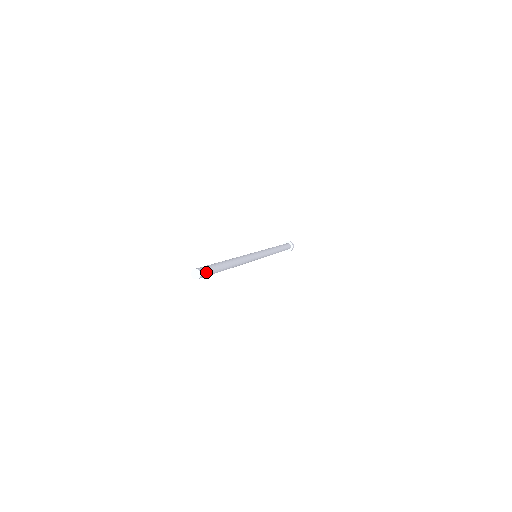
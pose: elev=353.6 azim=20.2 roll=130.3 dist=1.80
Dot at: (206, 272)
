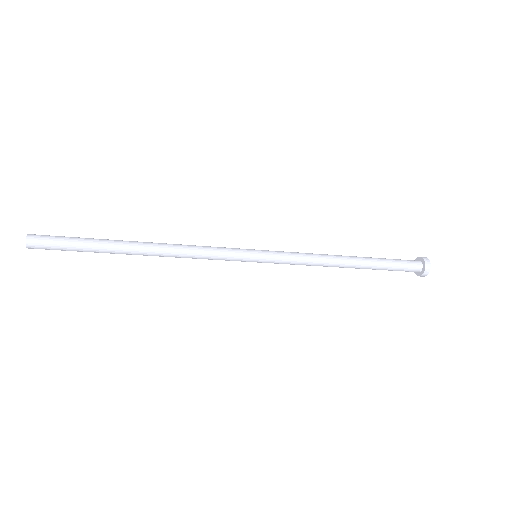
Dot at: (45, 245)
